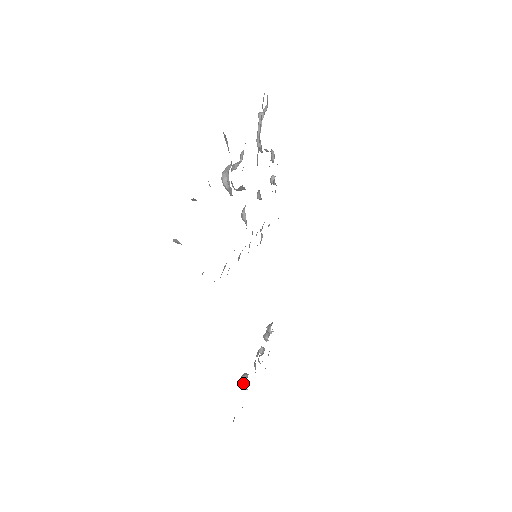
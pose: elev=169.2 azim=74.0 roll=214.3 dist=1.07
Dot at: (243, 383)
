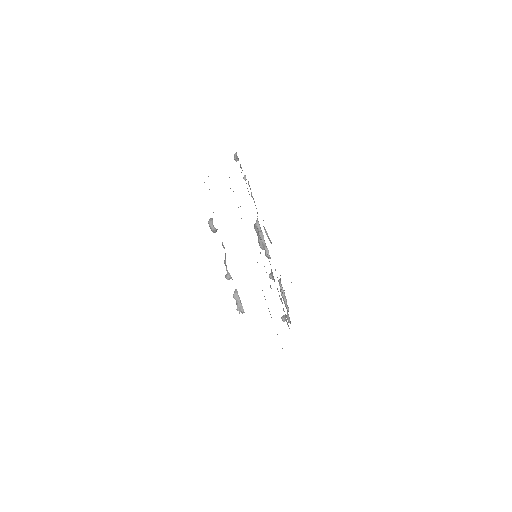
Dot at: occluded
